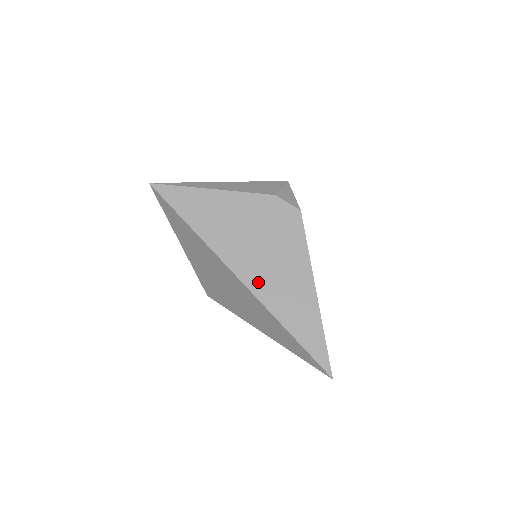
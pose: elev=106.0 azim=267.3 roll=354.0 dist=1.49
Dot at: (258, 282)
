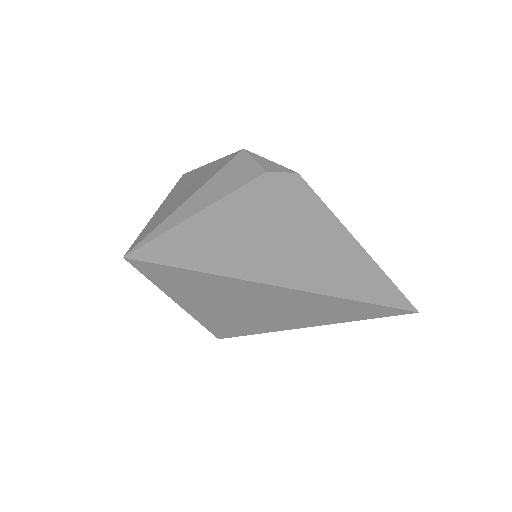
Dot at: (318, 279)
